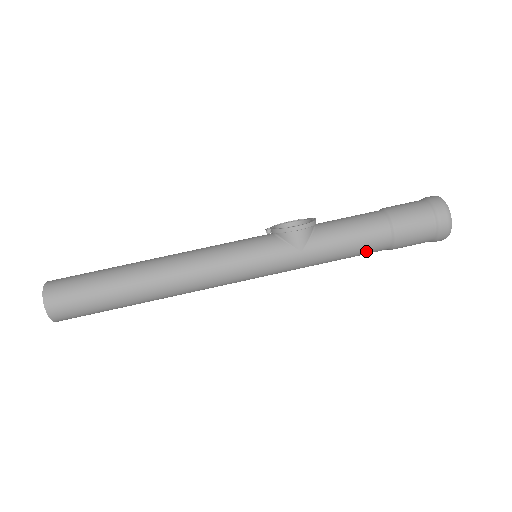
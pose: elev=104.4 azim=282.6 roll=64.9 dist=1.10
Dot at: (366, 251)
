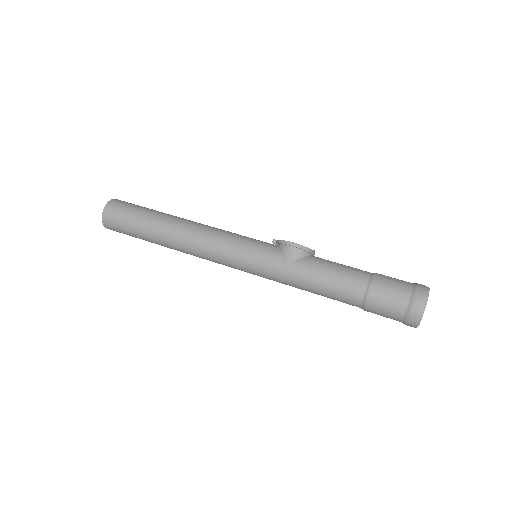
Dot at: (340, 295)
